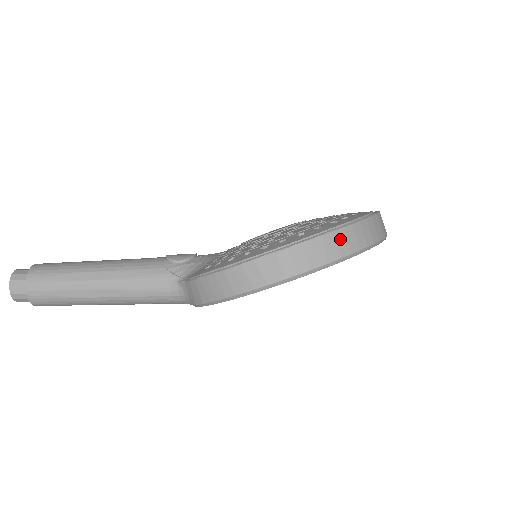
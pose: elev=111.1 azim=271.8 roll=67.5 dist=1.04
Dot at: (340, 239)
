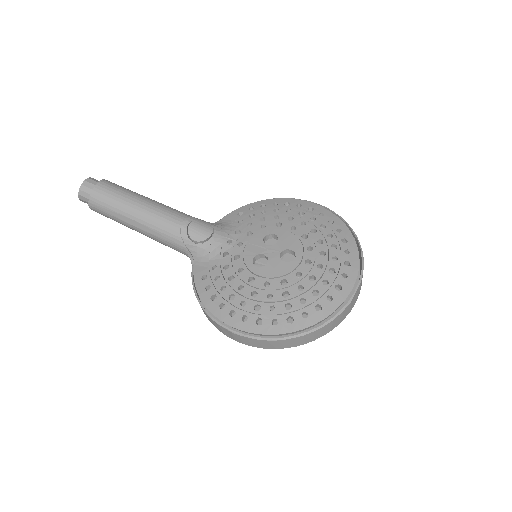
Dot at: (280, 343)
